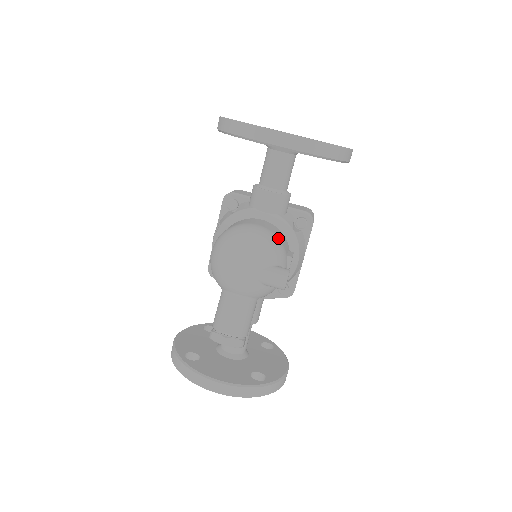
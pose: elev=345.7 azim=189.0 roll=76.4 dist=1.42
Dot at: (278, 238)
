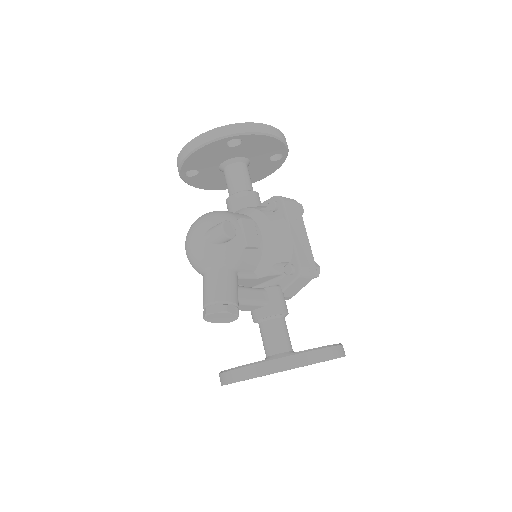
Dot at: (226, 212)
